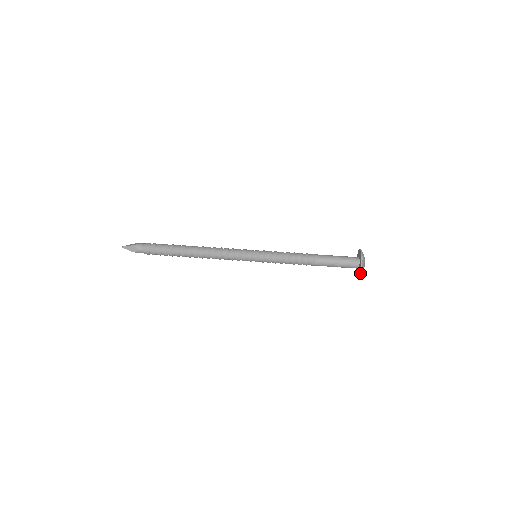
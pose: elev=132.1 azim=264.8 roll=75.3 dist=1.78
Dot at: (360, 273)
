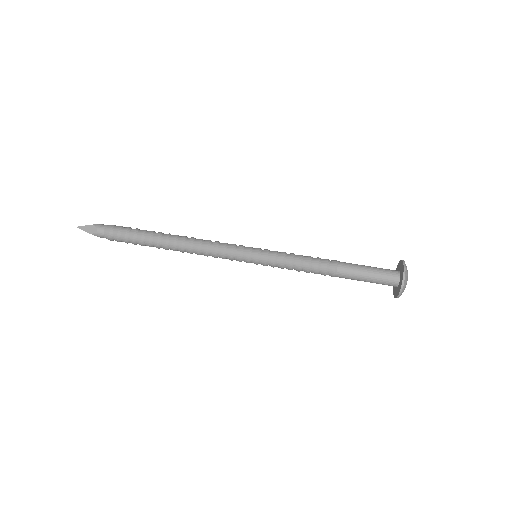
Dot at: (401, 289)
